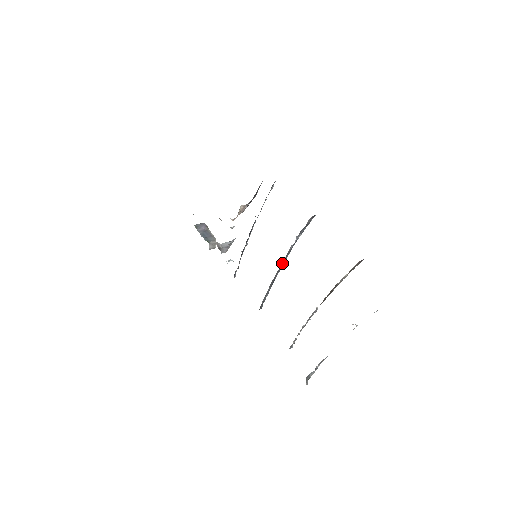
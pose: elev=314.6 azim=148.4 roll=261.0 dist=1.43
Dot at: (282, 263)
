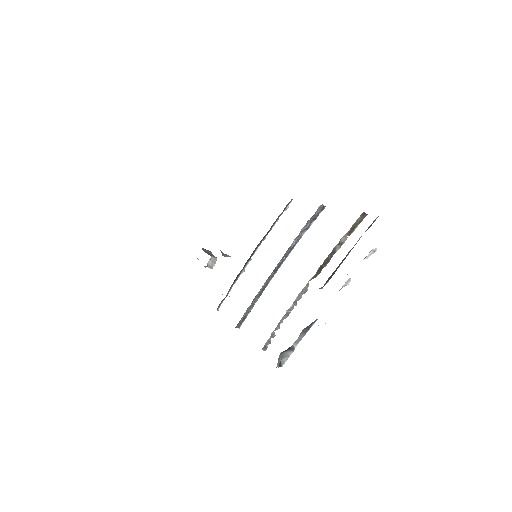
Dot at: (279, 265)
